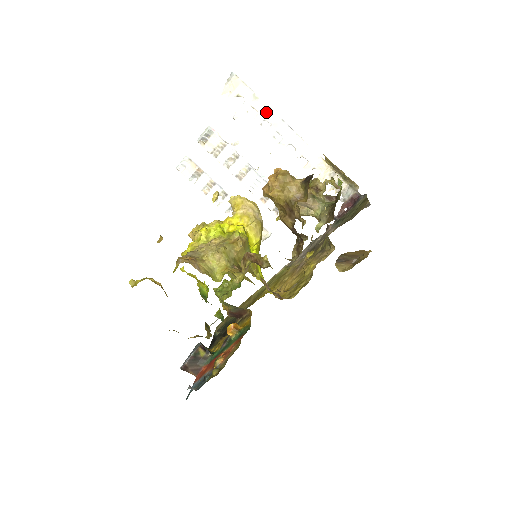
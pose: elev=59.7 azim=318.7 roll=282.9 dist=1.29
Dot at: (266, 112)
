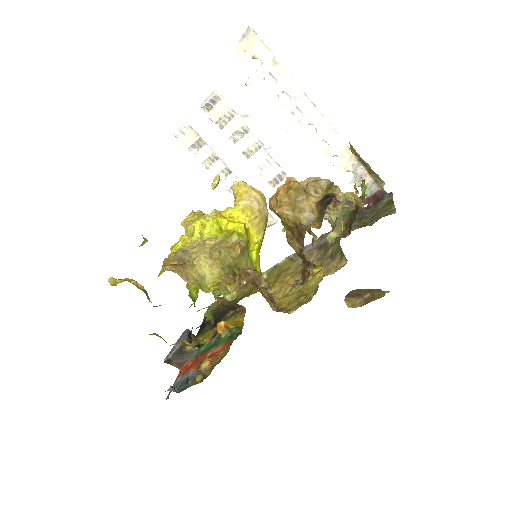
Dot at: (286, 82)
